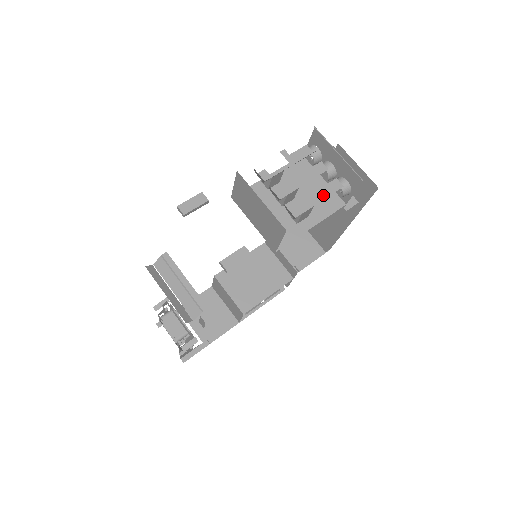
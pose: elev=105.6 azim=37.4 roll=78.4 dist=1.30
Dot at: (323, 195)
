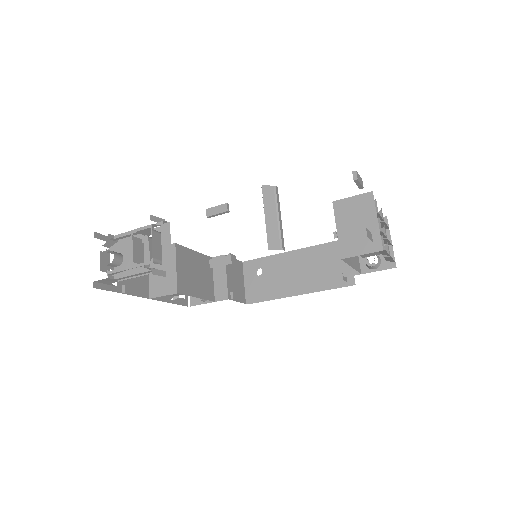
Dot at: occluded
